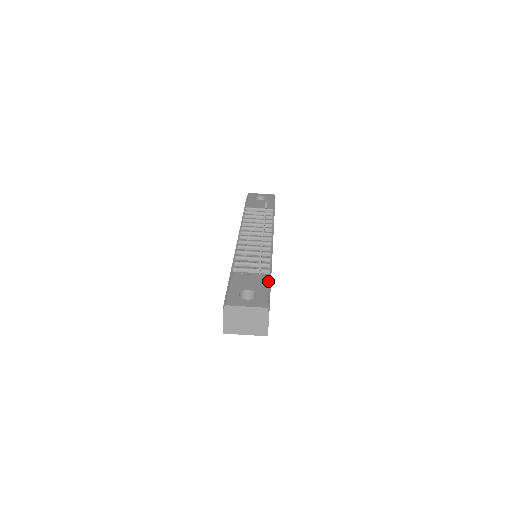
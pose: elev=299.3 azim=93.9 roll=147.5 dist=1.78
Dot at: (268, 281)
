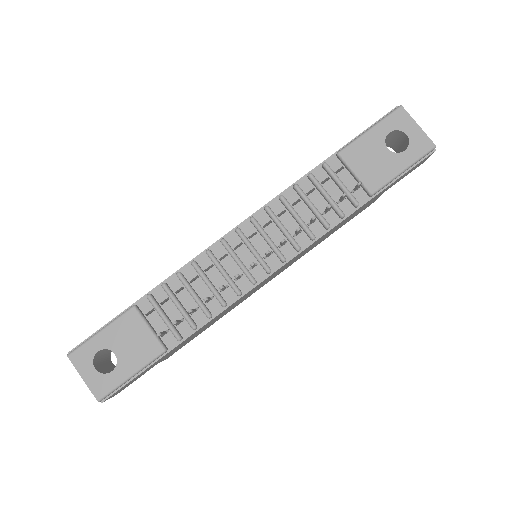
Dot at: (151, 360)
